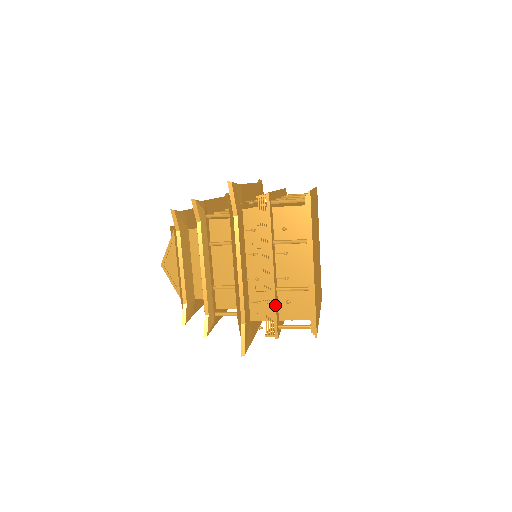
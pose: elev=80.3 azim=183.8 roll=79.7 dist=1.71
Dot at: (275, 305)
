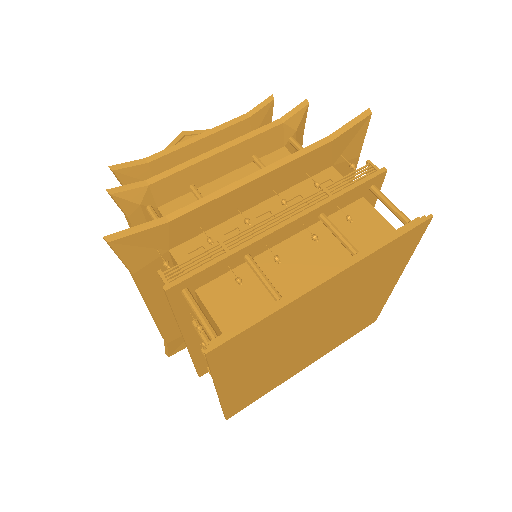
Dot at: (193, 362)
